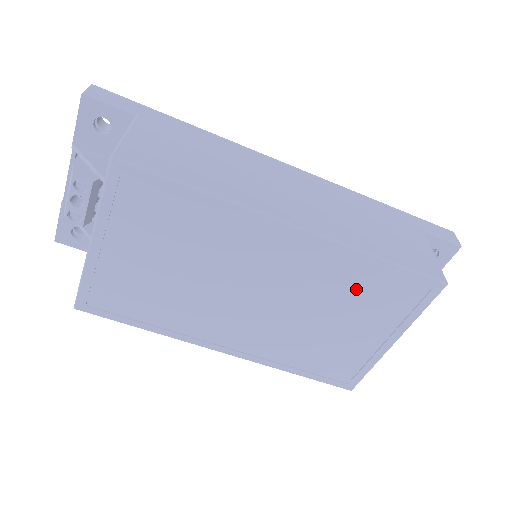
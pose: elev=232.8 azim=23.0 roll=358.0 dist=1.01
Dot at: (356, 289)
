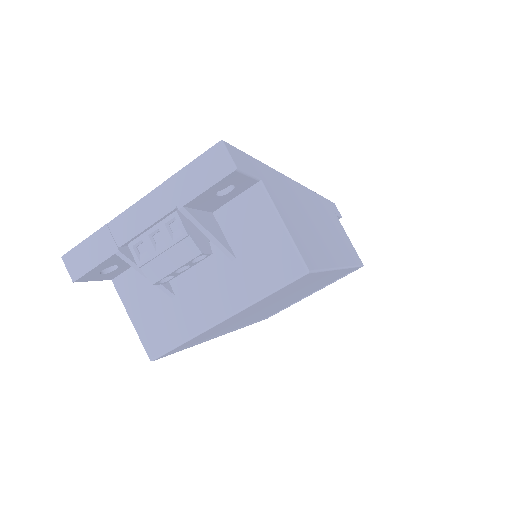
Dot at: occluded
